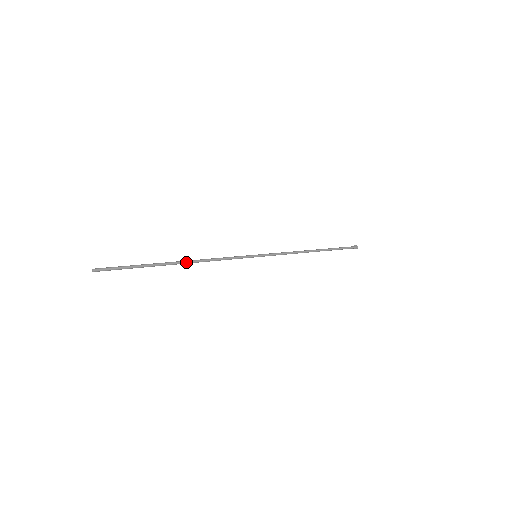
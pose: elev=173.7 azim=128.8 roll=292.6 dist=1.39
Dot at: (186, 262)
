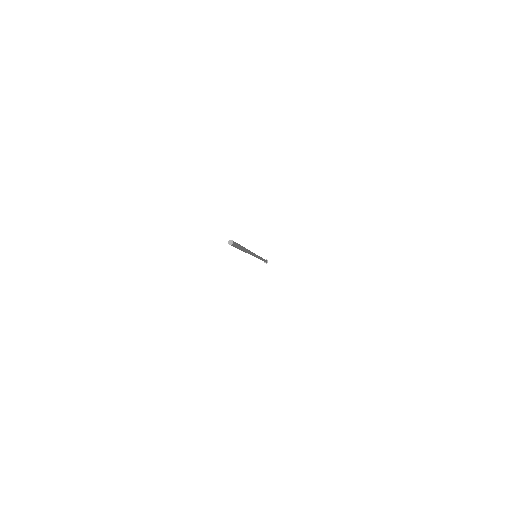
Dot at: occluded
